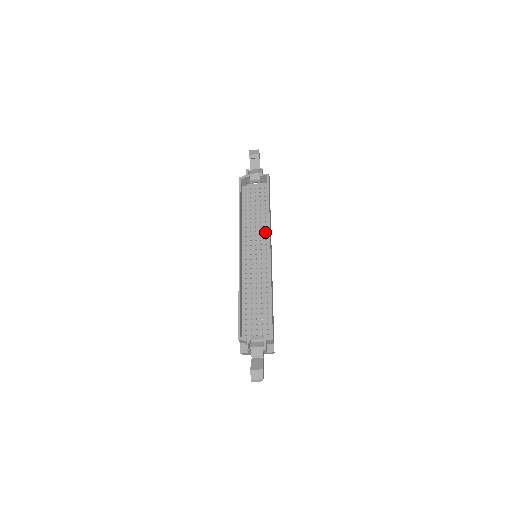
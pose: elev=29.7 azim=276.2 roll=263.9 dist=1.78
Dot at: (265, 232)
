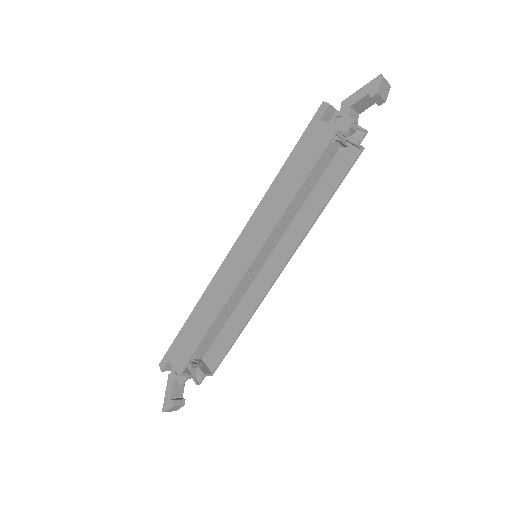
Dot at: (287, 222)
